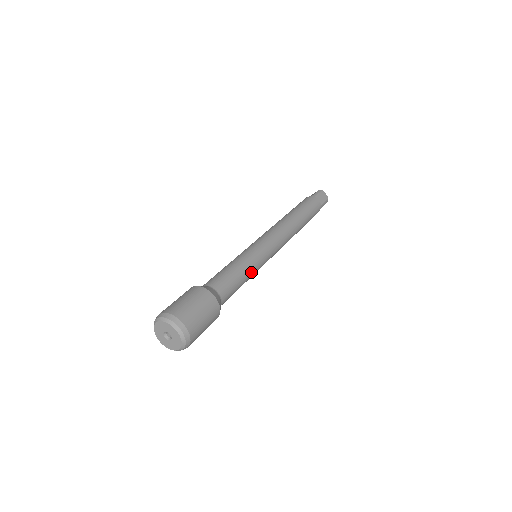
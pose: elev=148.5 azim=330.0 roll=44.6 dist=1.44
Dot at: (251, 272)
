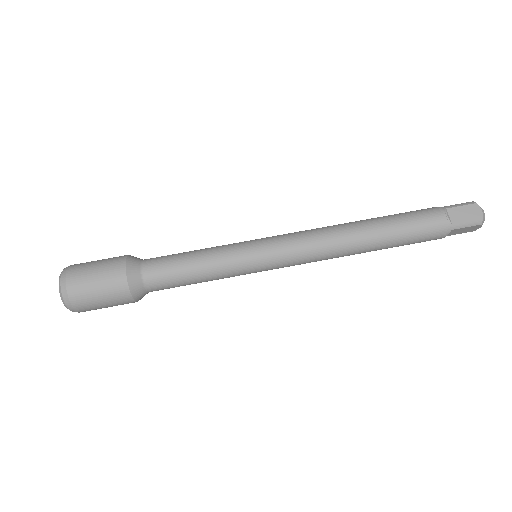
Dot at: (217, 269)
